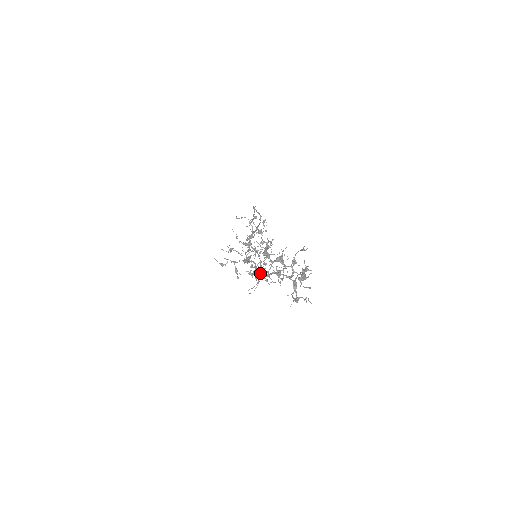
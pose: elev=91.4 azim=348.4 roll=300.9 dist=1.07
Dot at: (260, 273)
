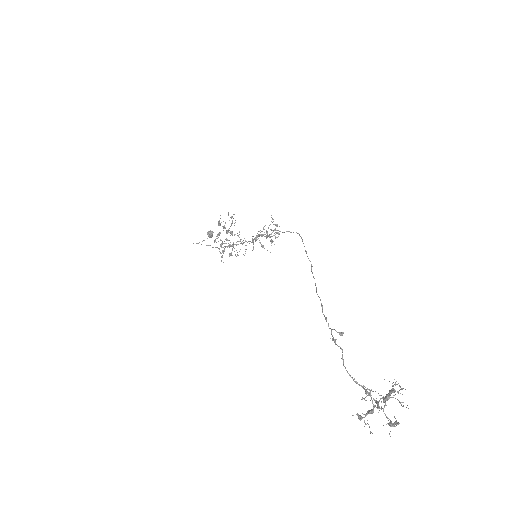
Dot at: (212, 236)
